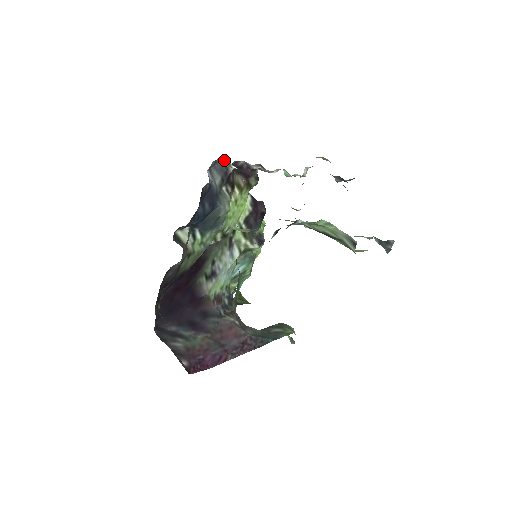
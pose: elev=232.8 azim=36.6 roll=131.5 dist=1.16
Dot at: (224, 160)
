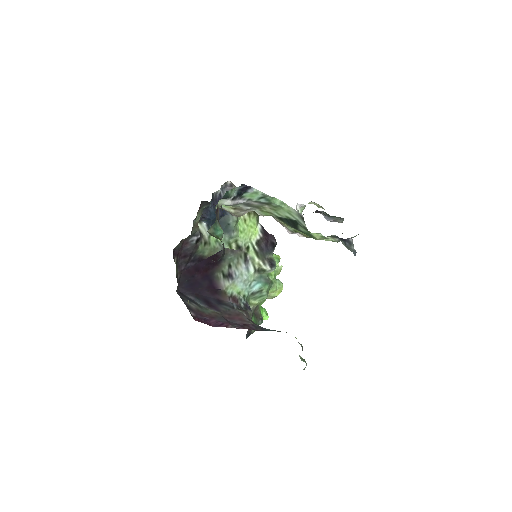
Dot at: (231, 185)
